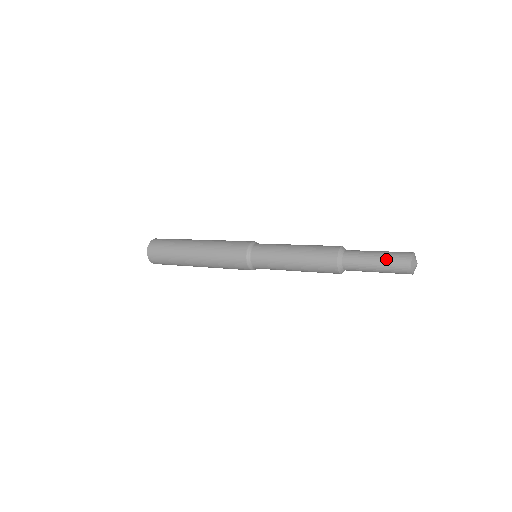
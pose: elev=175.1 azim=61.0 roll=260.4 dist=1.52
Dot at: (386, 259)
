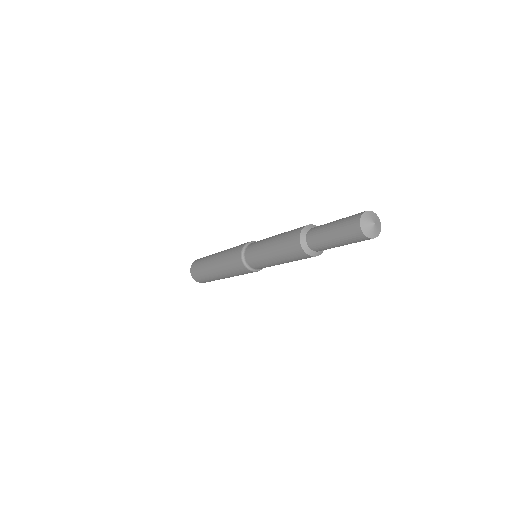
Dot at: (343, 218)
